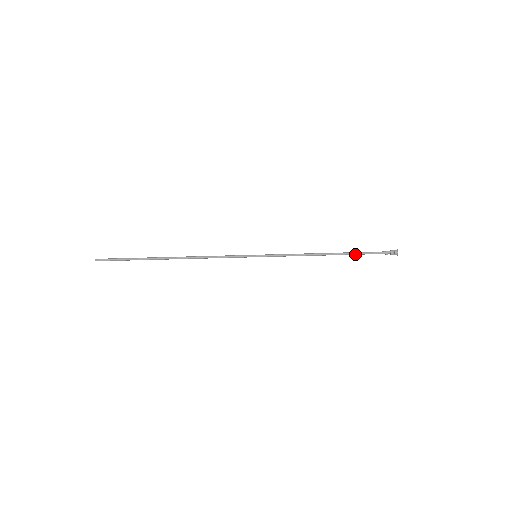
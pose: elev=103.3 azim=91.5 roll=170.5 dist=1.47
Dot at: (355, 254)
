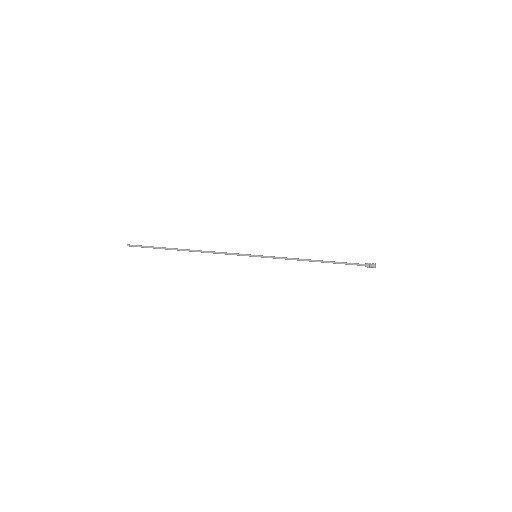
Dot at: (339, 262)
